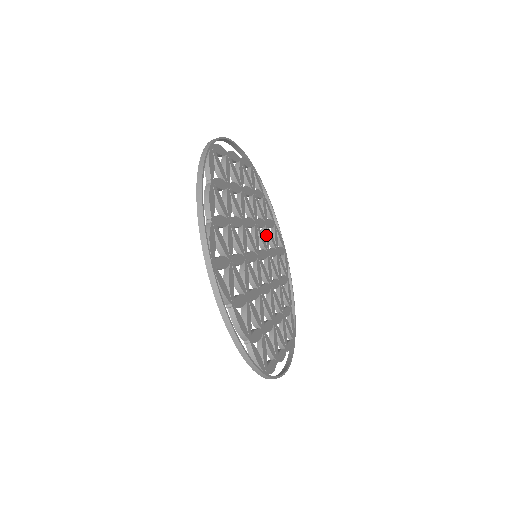
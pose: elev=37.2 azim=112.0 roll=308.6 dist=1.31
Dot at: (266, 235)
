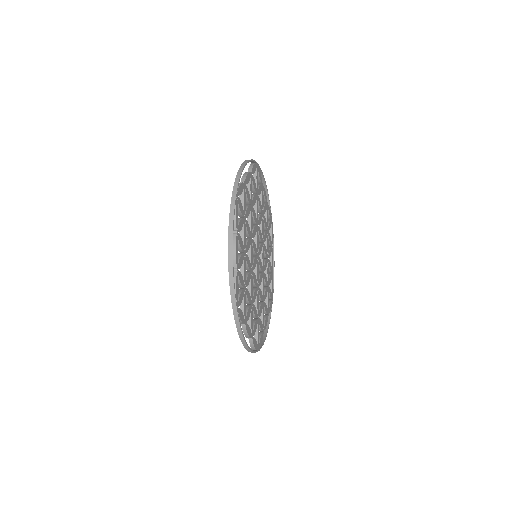
Dot at: (262, 226)
